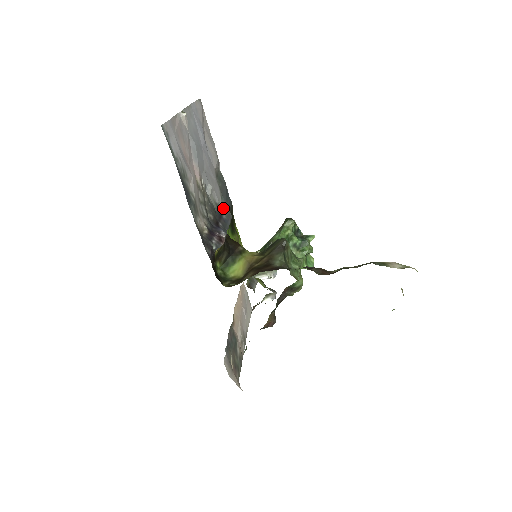
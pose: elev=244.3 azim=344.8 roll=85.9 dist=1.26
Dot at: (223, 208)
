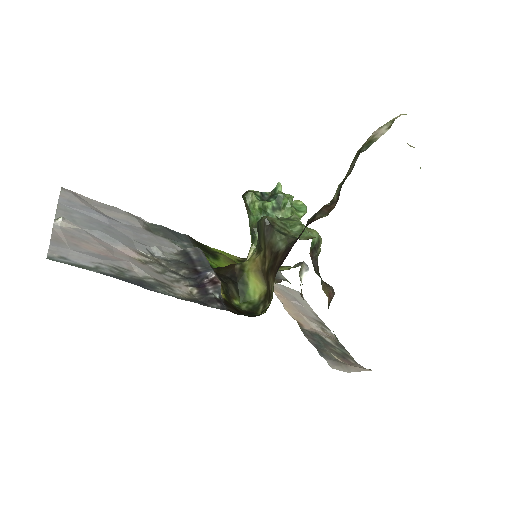
Dot at: (185, 251)
